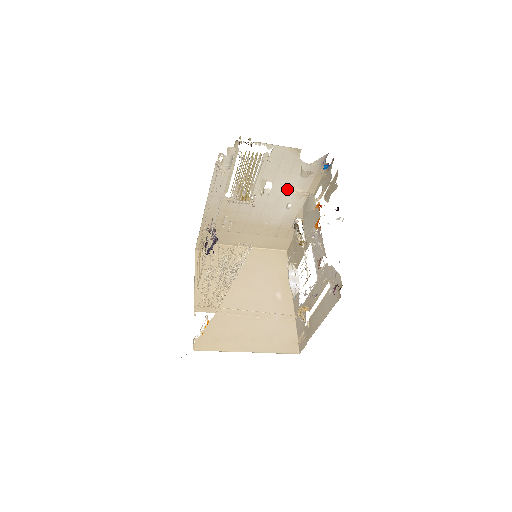
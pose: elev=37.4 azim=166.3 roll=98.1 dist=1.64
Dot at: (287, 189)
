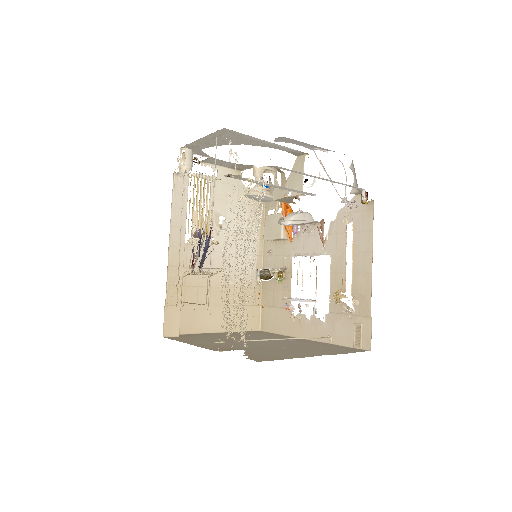
Dot at: (249, 194)
